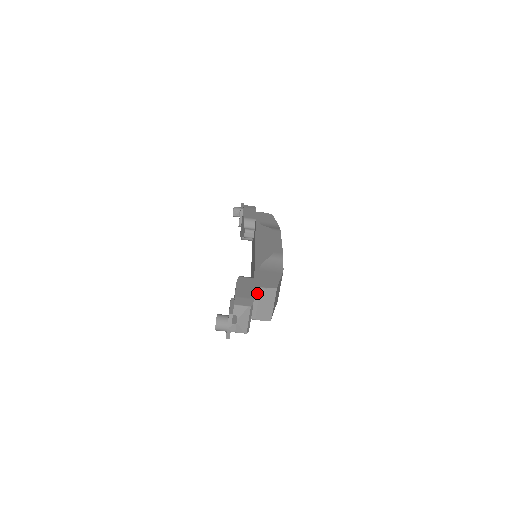
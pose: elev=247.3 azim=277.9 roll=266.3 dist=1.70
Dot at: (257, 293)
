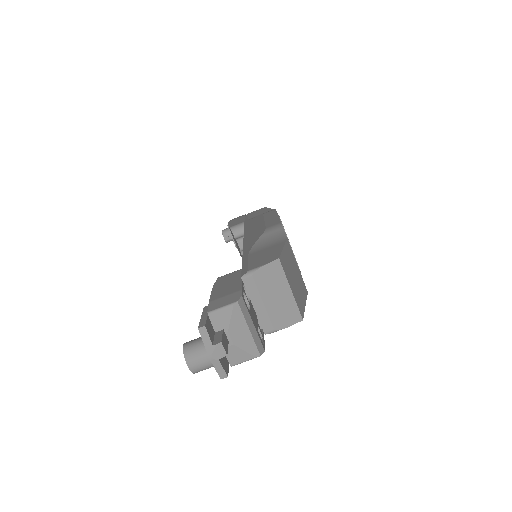
Dot at: (250, 282)
